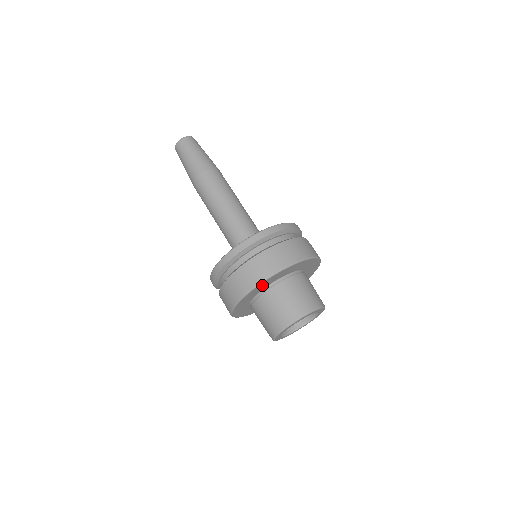
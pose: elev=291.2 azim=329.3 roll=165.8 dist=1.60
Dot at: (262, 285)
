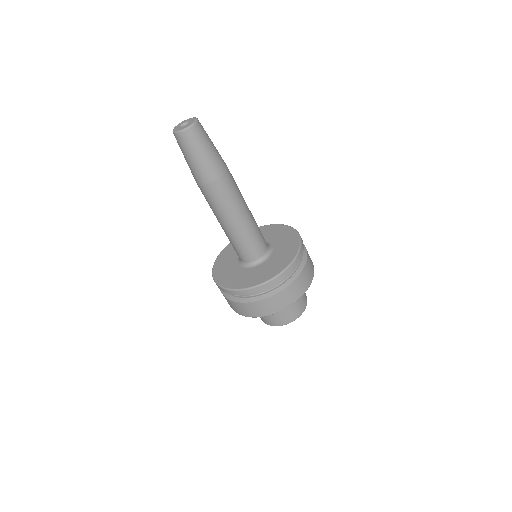
Dot at: occluded
